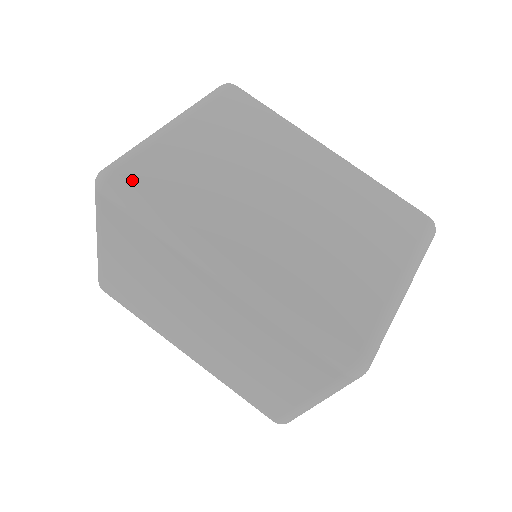
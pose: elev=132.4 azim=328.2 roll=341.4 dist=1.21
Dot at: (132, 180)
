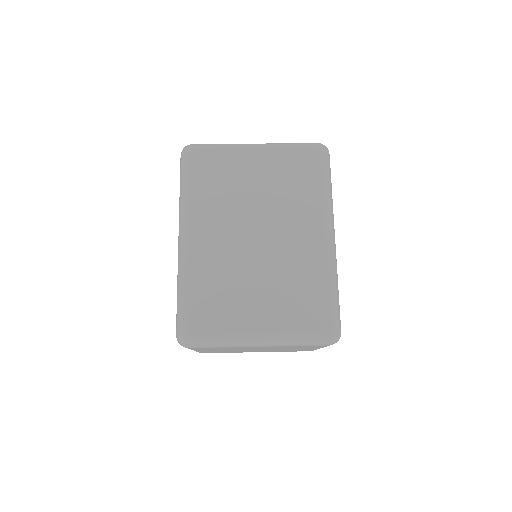
Dot at: (194, 160)
